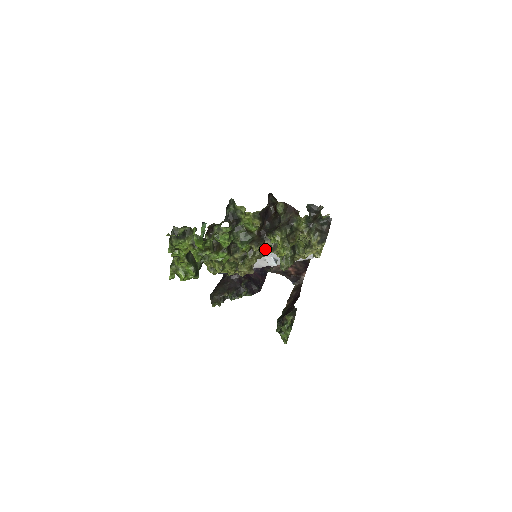
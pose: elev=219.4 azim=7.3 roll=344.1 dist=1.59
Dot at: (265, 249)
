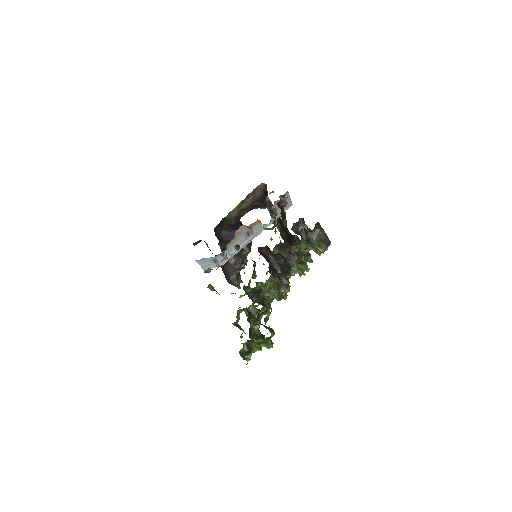
Dot at: (288, 278)
